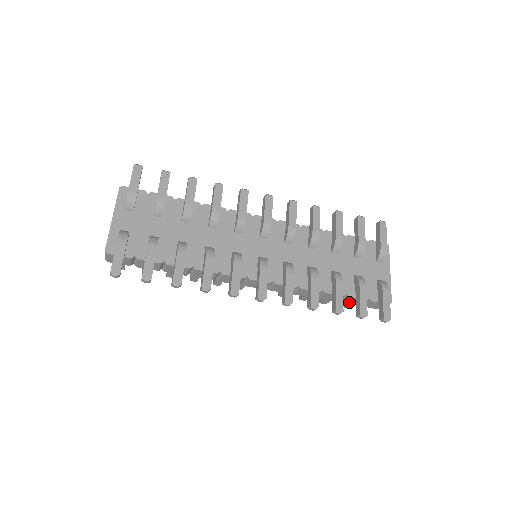
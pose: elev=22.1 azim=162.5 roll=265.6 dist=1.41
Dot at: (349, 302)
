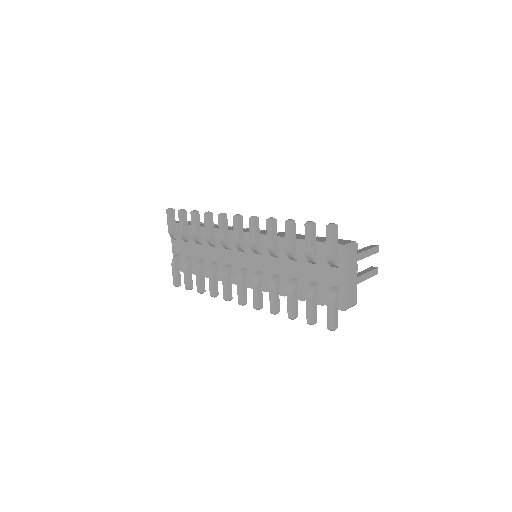
Dot at: occluded
